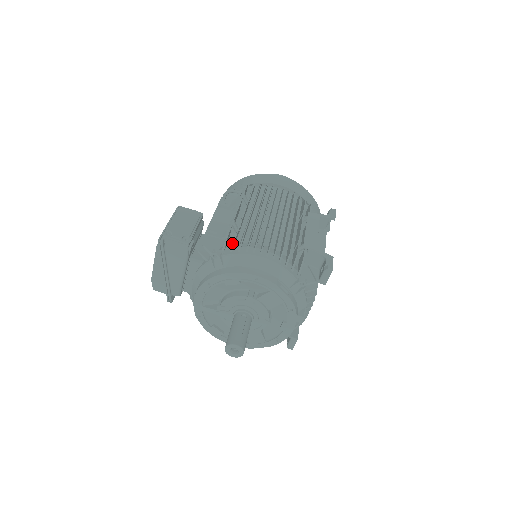
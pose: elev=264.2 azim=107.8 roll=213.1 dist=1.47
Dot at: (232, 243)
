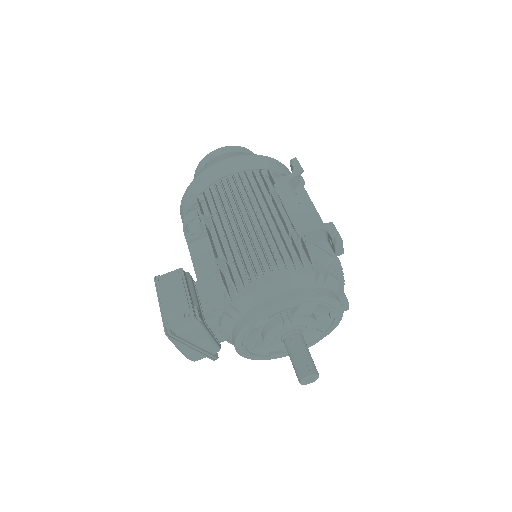
Dot at: occluded
